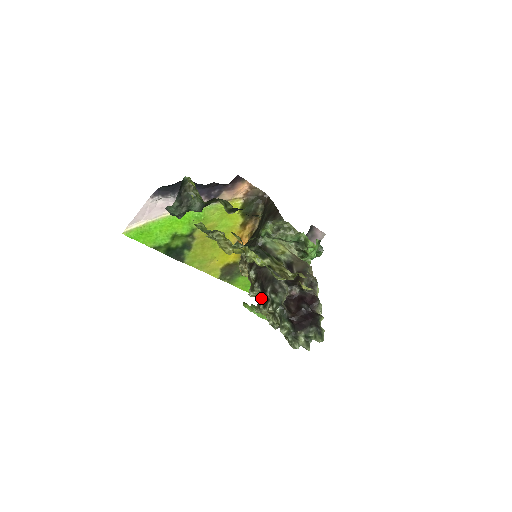
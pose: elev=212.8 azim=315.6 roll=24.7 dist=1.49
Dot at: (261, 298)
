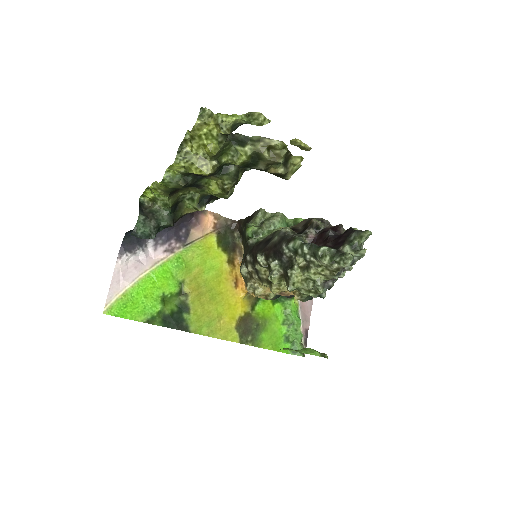
Dot at: (284, 269)
